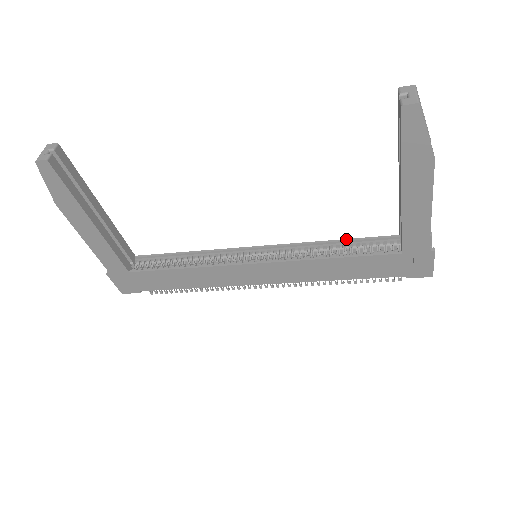
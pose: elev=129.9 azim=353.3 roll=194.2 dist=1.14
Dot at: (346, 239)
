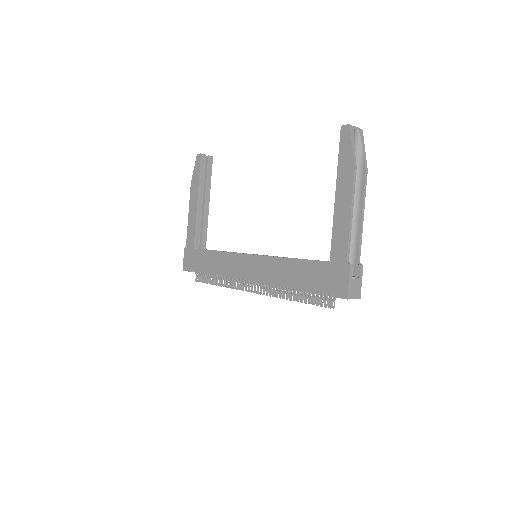
Dot at: occluded
